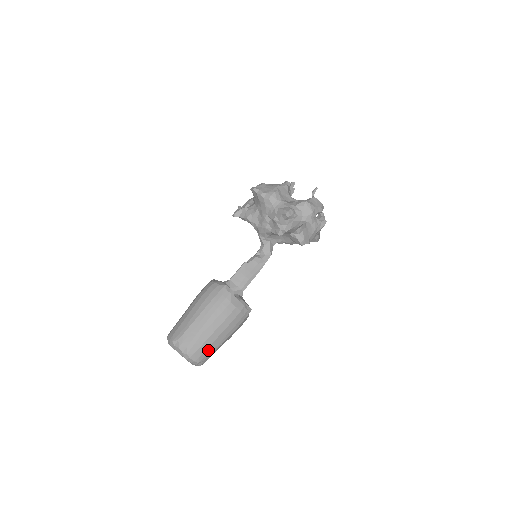
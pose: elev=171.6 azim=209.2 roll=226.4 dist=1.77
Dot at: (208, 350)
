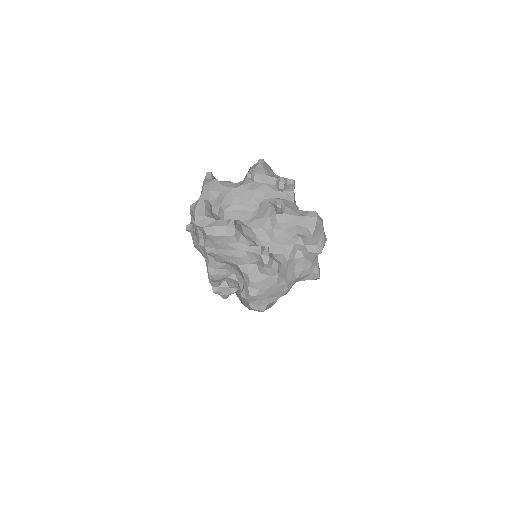
Dot at: occluded
